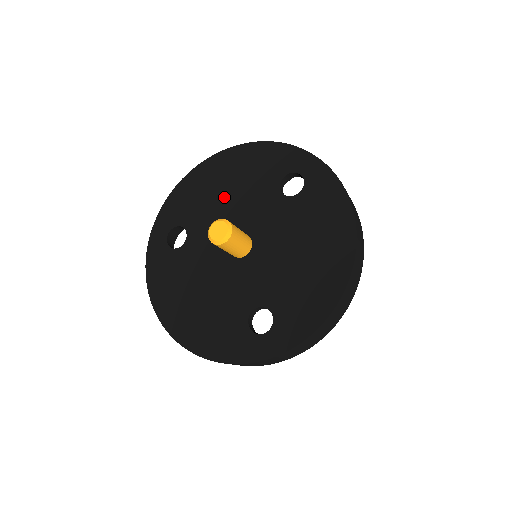
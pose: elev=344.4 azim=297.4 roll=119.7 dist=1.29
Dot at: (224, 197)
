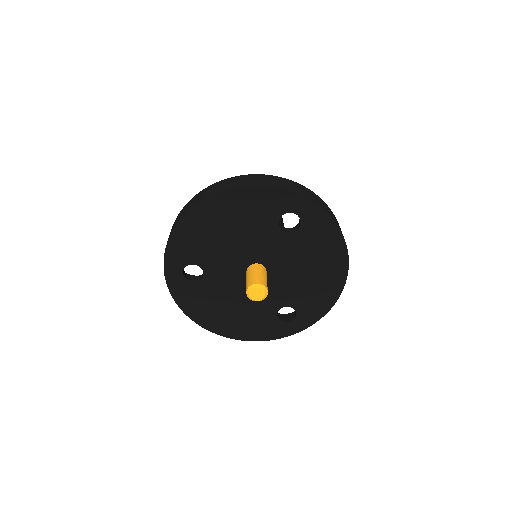
Dot at: (228, 238)
